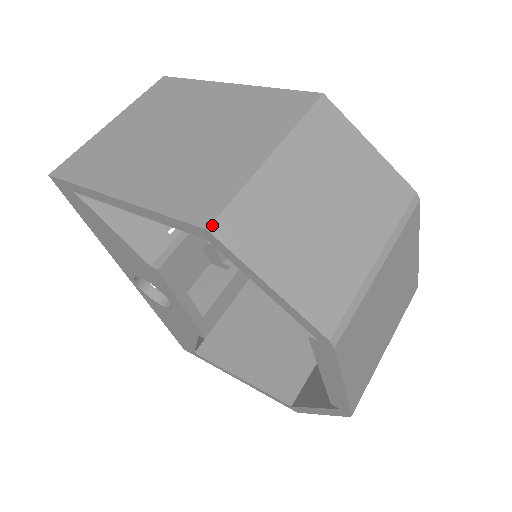
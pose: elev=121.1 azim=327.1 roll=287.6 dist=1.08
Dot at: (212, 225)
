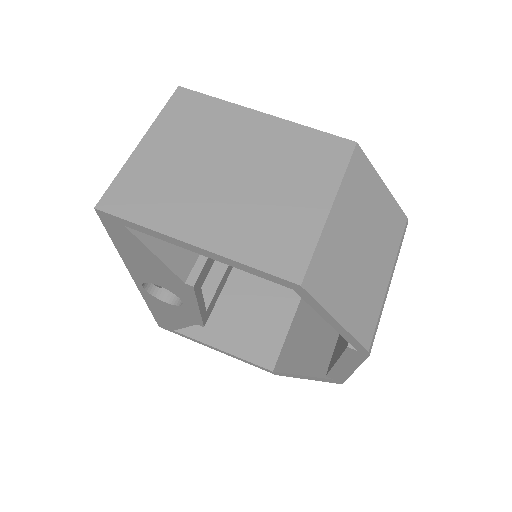
Dot at: (303, 281)
